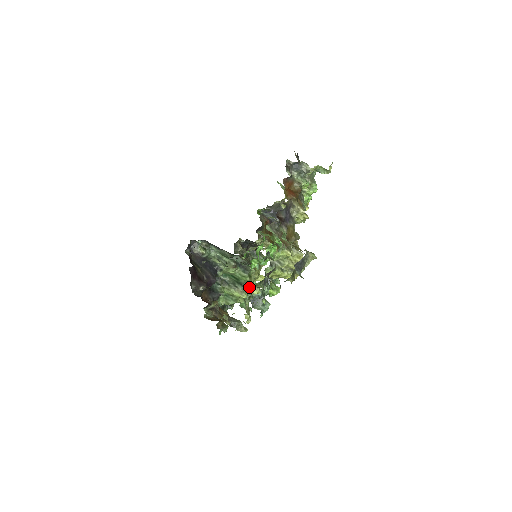
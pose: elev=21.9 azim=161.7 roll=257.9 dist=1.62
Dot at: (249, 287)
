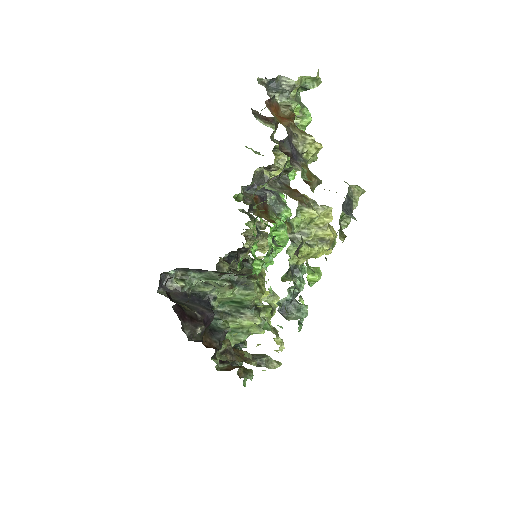
Dot at: (265, 299)
